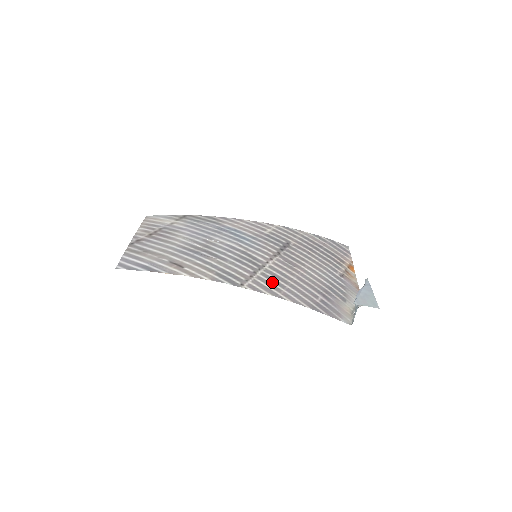
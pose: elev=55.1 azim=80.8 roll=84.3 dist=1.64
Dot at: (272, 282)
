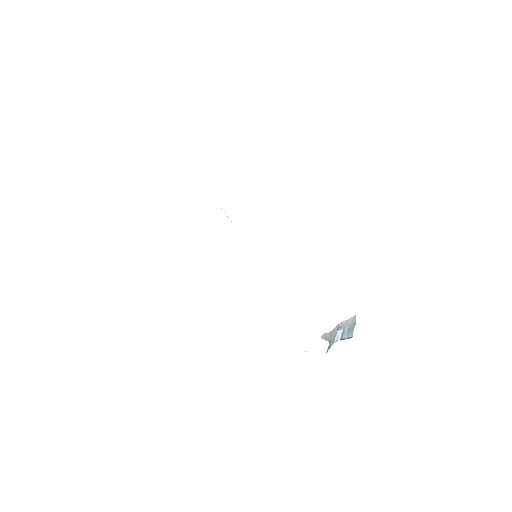
Dot at: occluded
